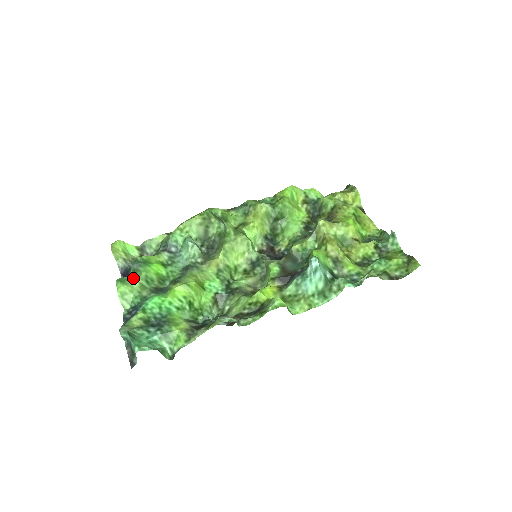
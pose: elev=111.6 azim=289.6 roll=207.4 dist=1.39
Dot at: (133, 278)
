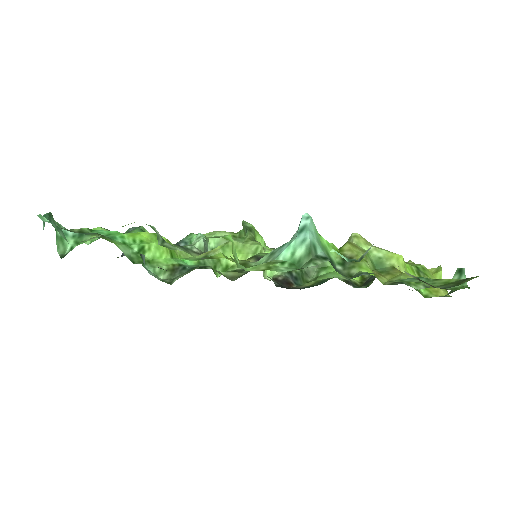
Dot at: occluded
